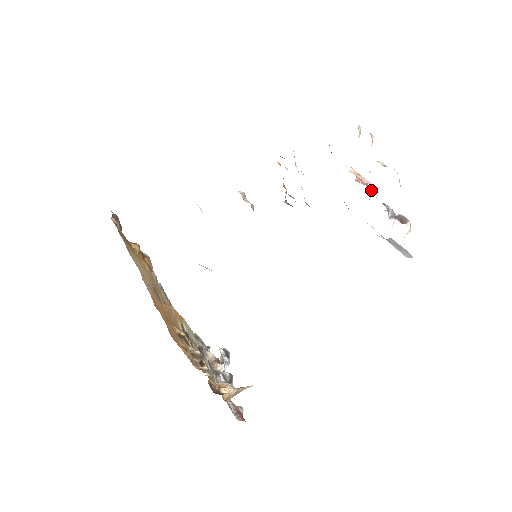
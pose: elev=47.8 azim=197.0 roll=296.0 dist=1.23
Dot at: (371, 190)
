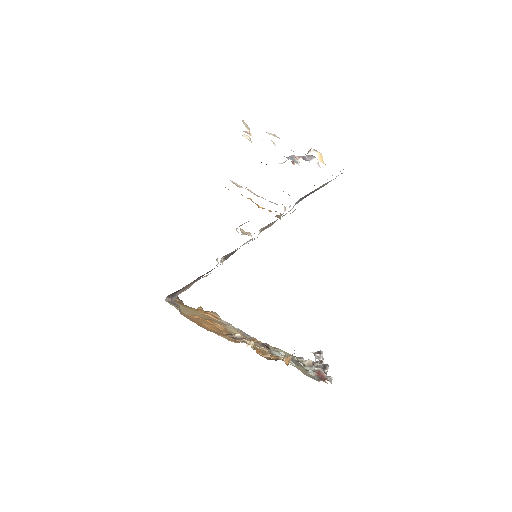
Dot at: (291, 159)
